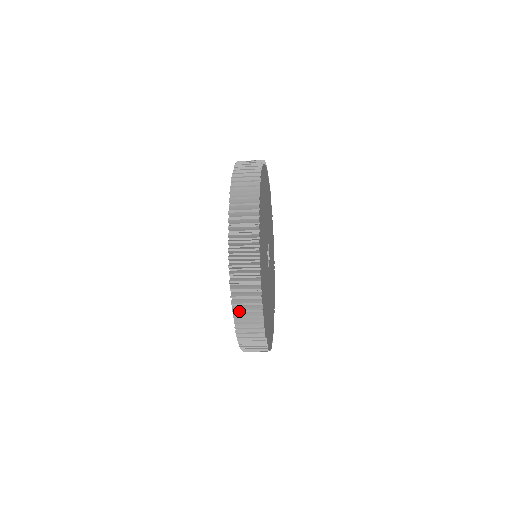
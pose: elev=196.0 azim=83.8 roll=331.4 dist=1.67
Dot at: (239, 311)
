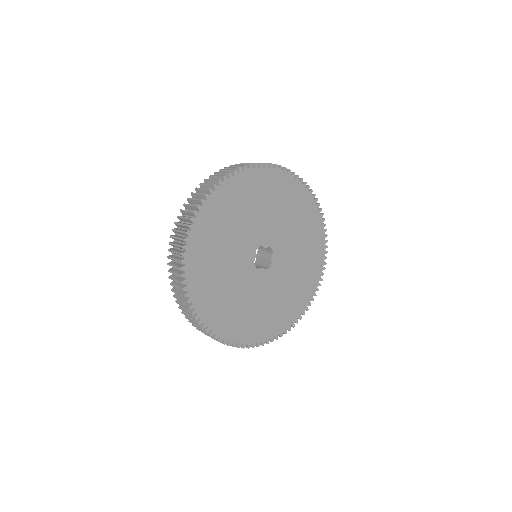
Dot at: occluded
